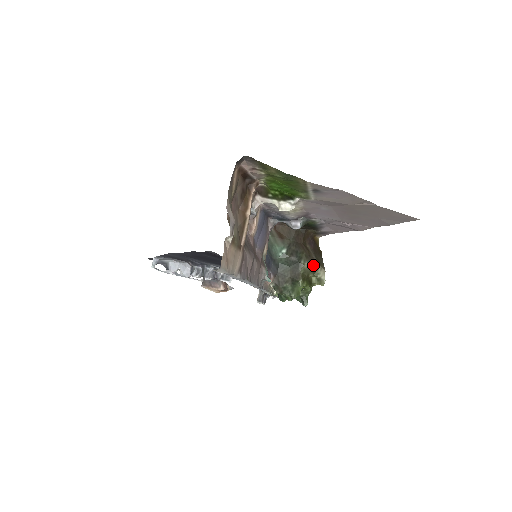
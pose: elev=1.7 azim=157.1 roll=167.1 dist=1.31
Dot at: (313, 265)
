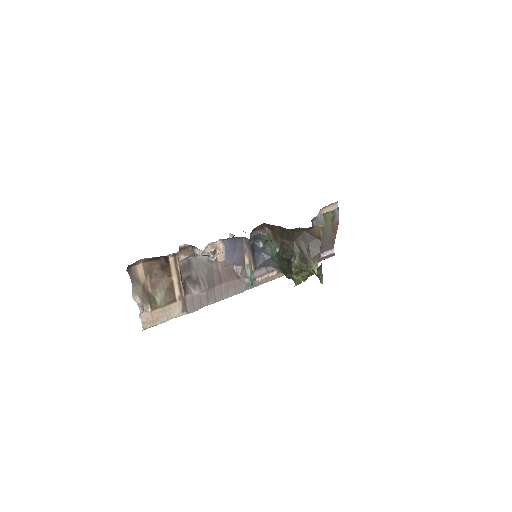
Dot at: (305, 260)
